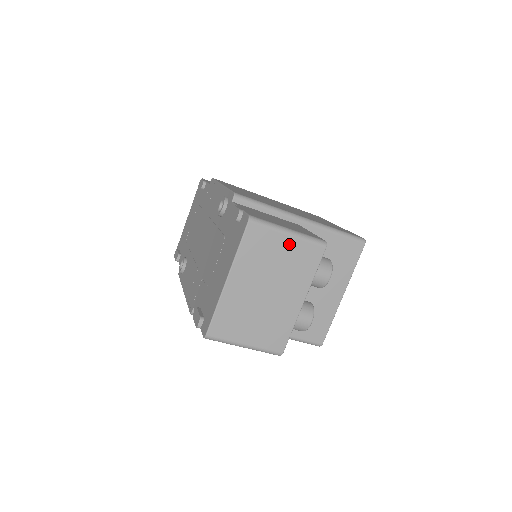
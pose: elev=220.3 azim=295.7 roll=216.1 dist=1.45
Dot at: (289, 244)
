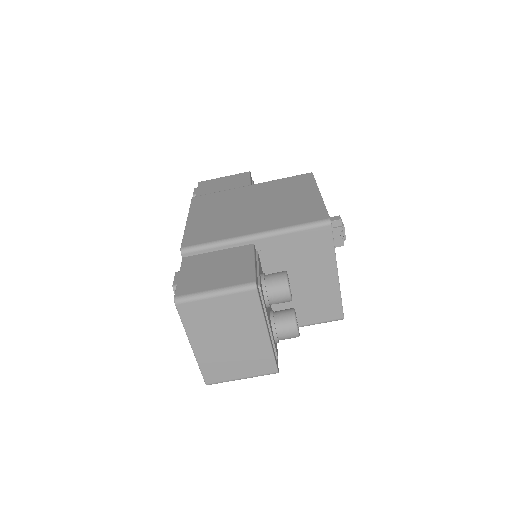
Dot at: (221, 302)
